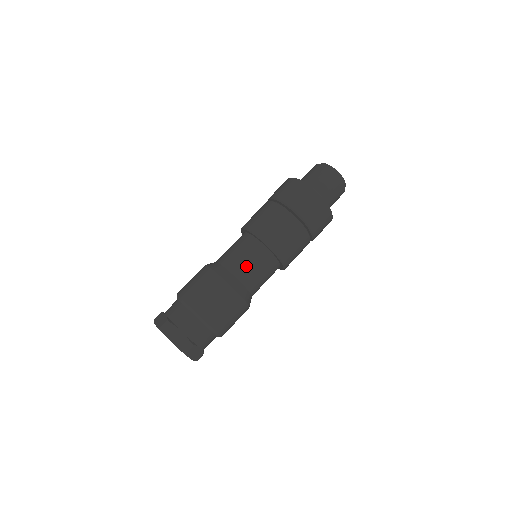
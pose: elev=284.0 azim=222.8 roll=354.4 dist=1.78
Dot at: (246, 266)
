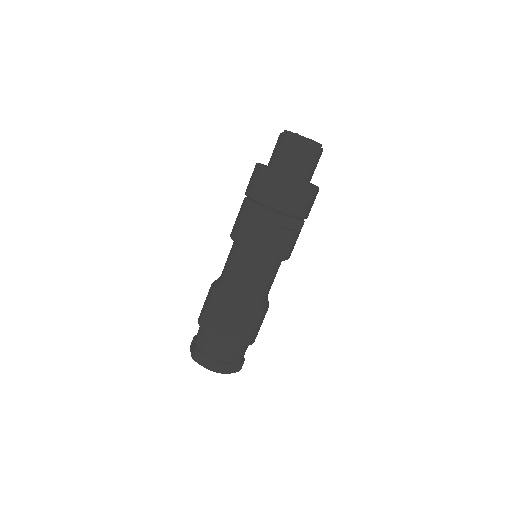
Dot at: (267, 285)
